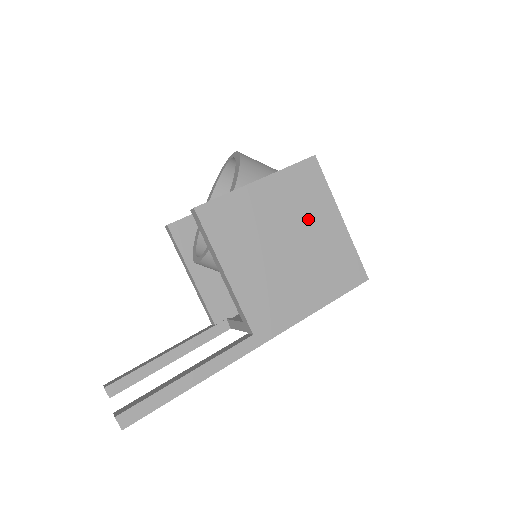
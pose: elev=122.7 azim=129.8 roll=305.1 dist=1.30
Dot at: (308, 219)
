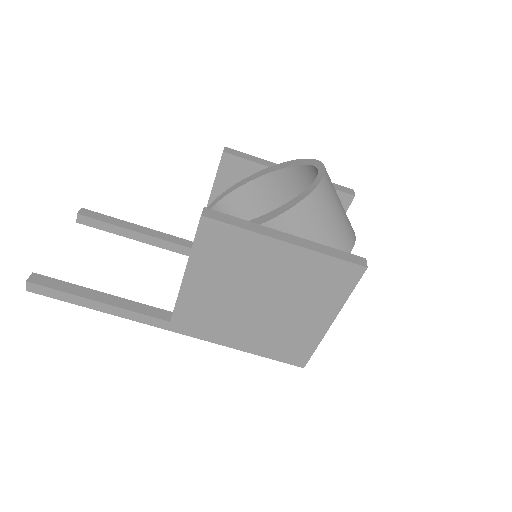
Dot at: (300, 300)
